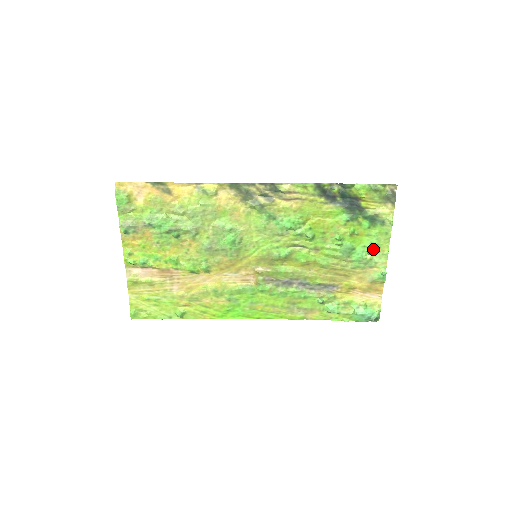
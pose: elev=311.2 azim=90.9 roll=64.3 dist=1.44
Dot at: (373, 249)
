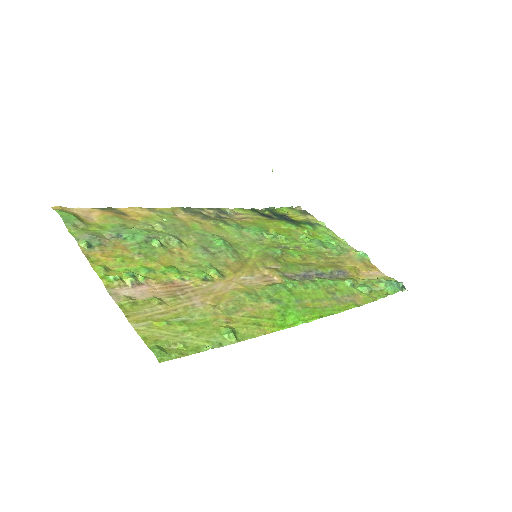
Dot at: (333, 241)
